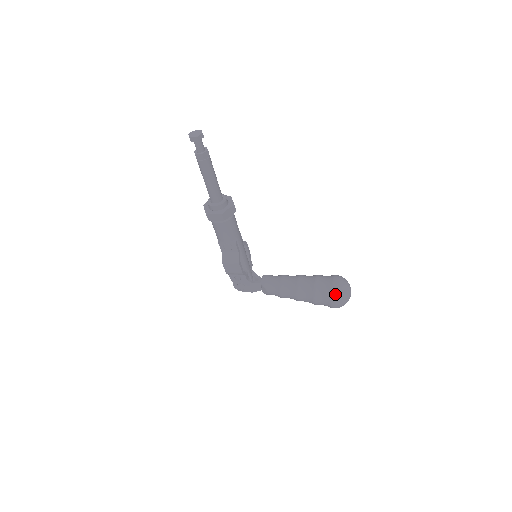
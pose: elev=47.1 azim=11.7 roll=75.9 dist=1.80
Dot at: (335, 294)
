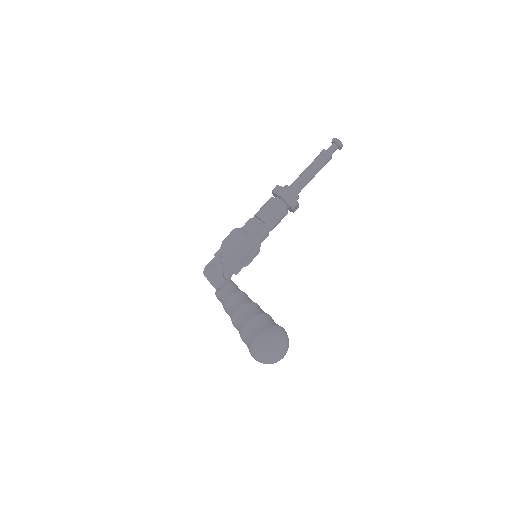
Dot at: (273, 330)
